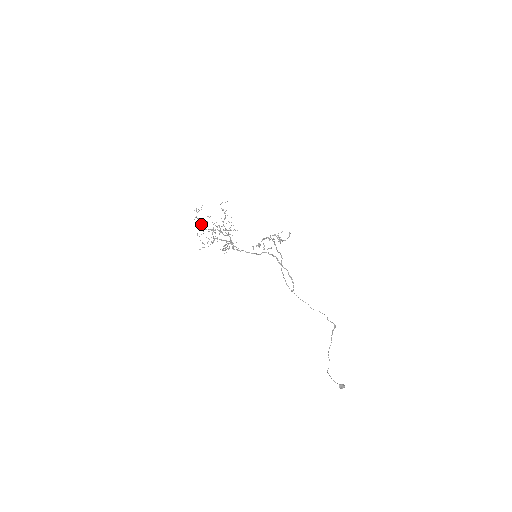
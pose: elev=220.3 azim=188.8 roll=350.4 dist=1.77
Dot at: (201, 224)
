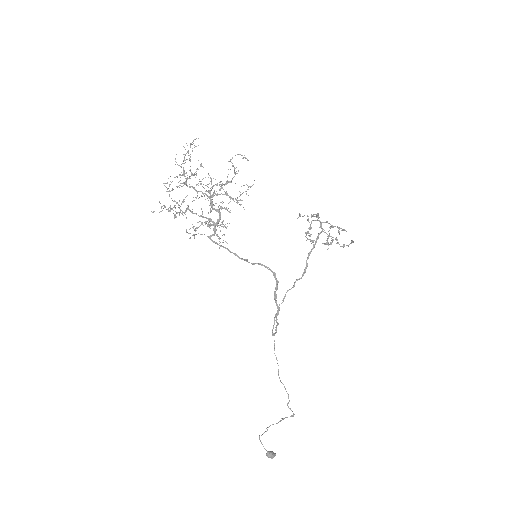
Dot at: occluded
